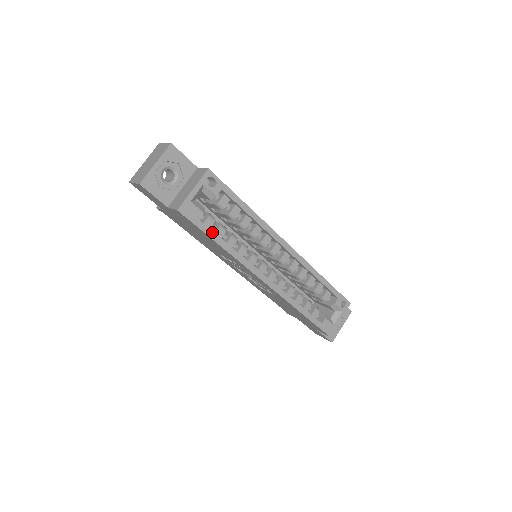
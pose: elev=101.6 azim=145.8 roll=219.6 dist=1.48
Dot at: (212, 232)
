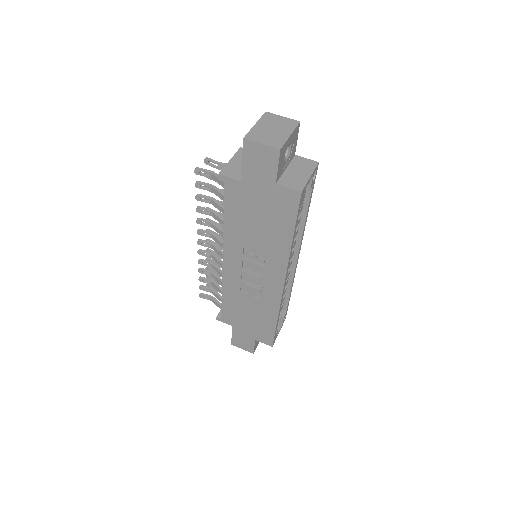
Dot at: occluded
